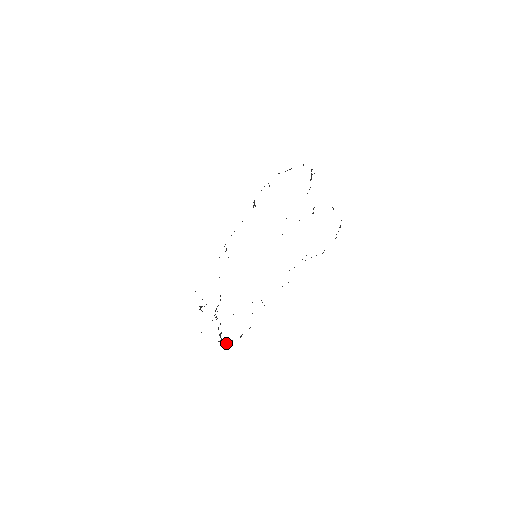
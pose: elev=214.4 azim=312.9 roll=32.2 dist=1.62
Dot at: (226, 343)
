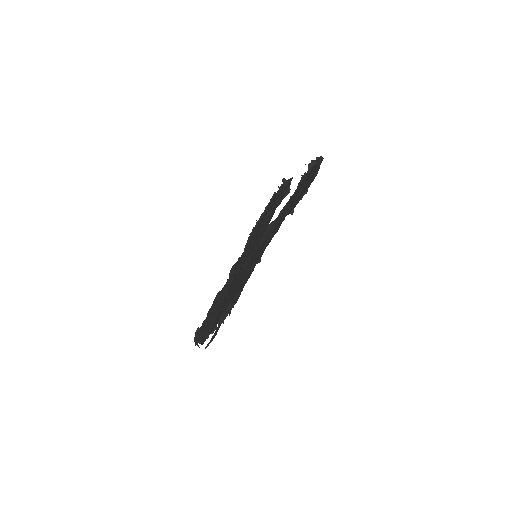
Dot at: (197, 341)
